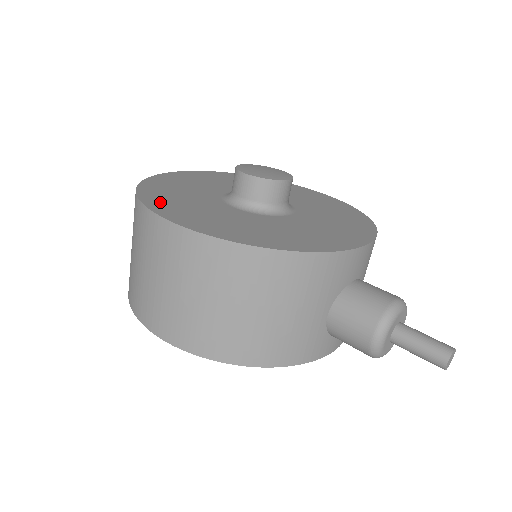
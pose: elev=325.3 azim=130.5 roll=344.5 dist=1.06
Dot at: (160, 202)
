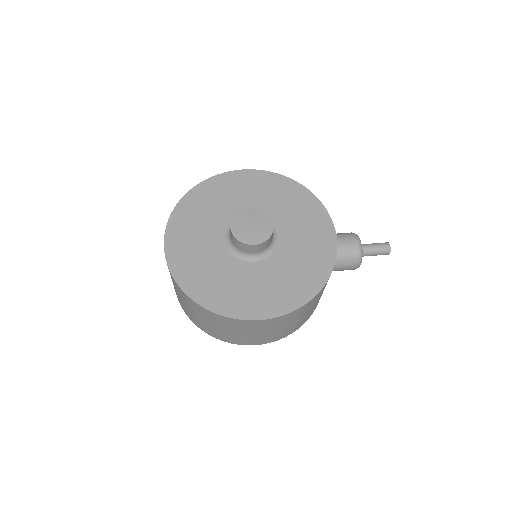
Dot at: (231, 305)
